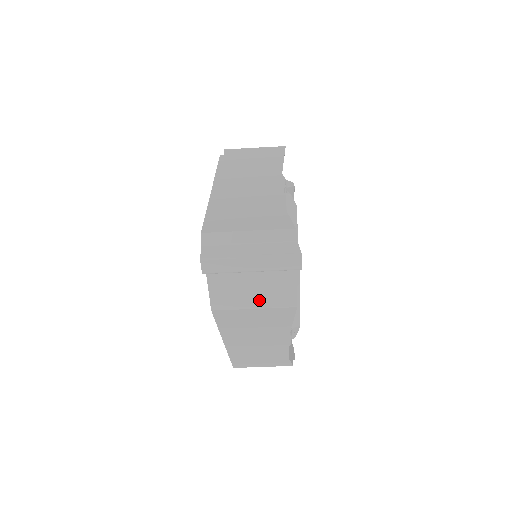
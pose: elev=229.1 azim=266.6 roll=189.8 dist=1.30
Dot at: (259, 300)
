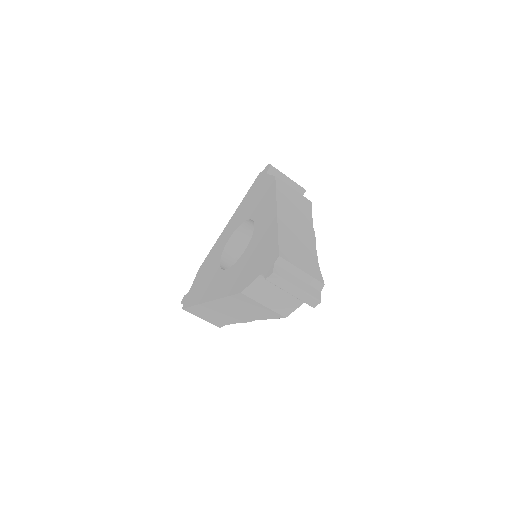
Dot at: (271, 303)
